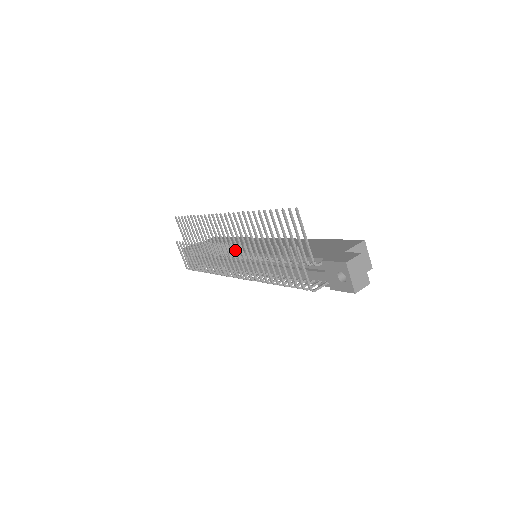
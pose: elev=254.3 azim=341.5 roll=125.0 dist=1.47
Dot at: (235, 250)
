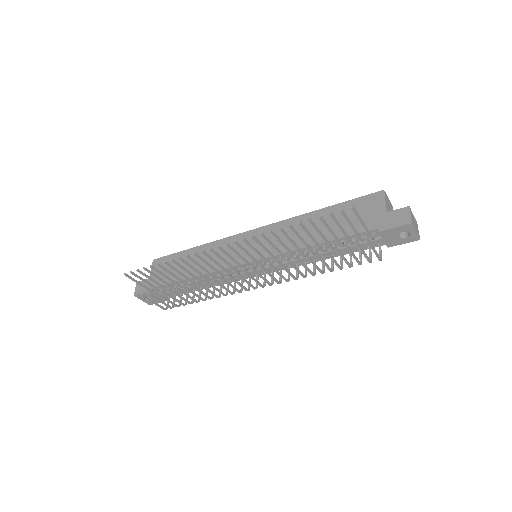
Dot at: (262, 269)
